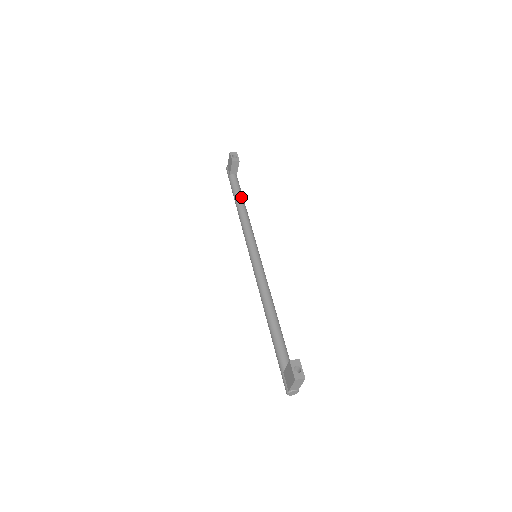
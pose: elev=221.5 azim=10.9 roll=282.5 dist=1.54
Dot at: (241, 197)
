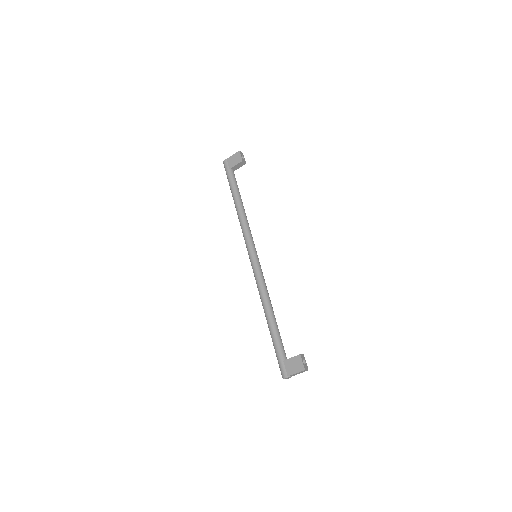
Dot at: occluded
